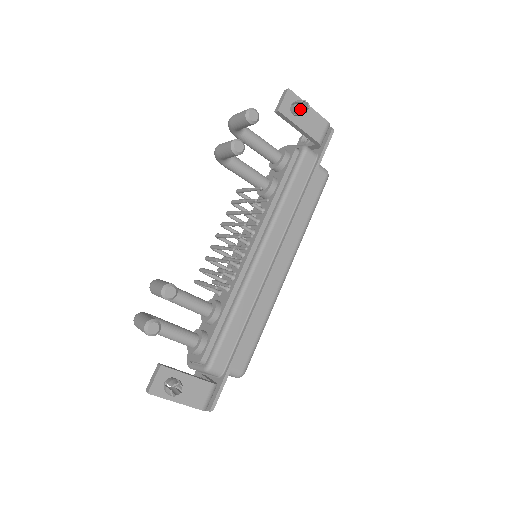
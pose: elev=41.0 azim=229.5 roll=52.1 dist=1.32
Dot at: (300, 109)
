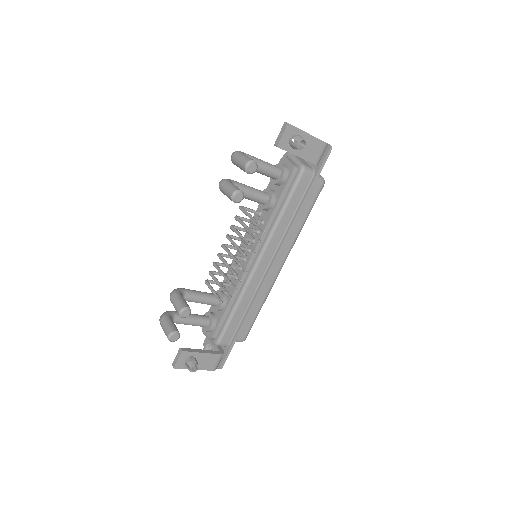
Dot at: (297, 148)
